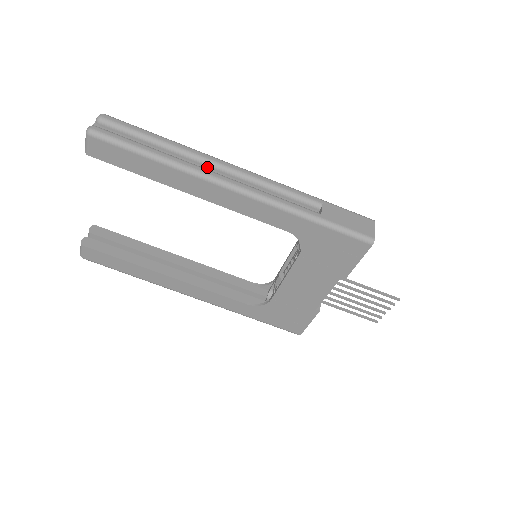
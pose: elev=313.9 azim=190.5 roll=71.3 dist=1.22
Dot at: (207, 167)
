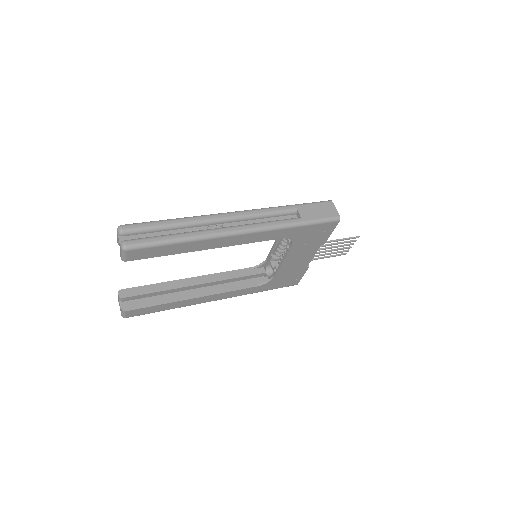
Dot at: (212, 225)
